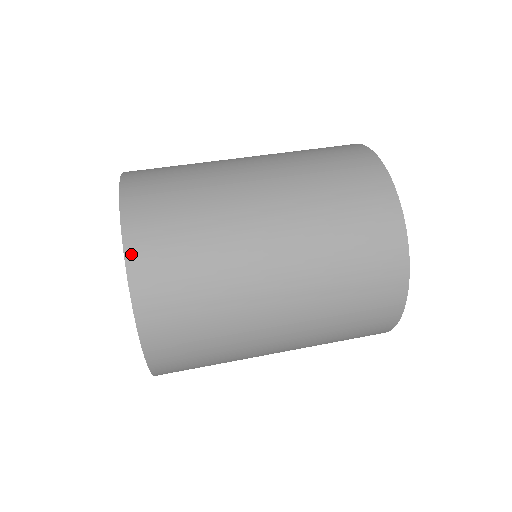
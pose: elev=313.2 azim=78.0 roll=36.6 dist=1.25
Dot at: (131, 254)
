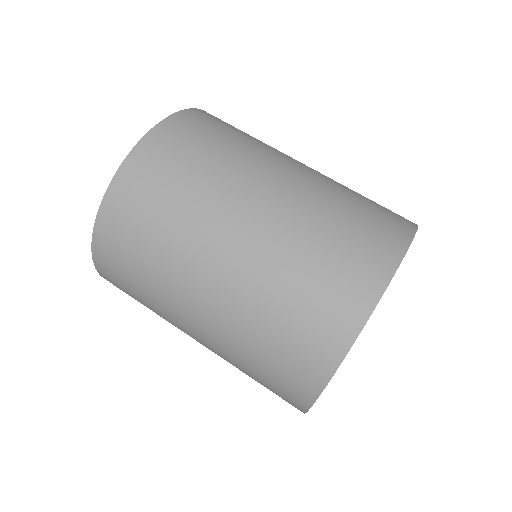
Dot at: occluded
